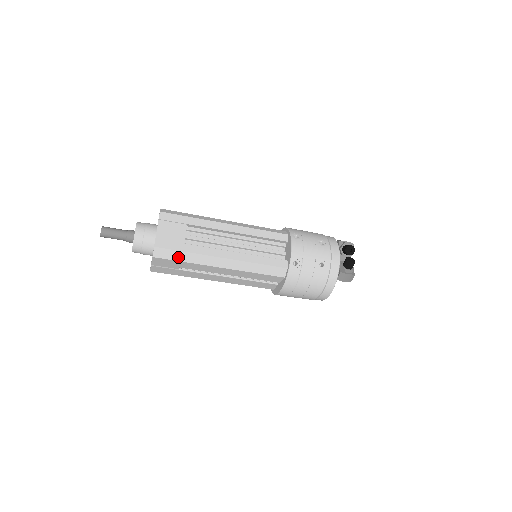
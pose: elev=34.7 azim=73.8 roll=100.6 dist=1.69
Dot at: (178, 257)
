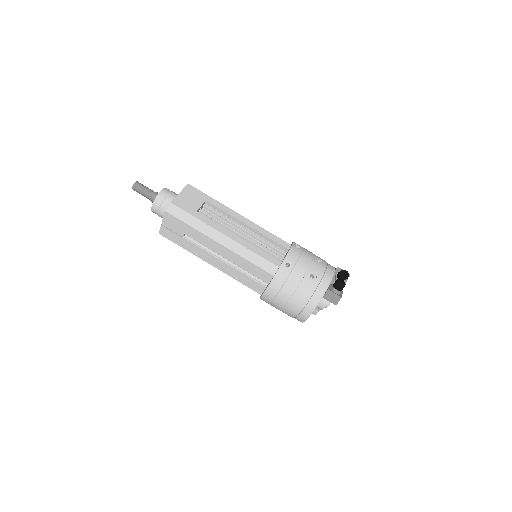
Dot at: (186, 219)
